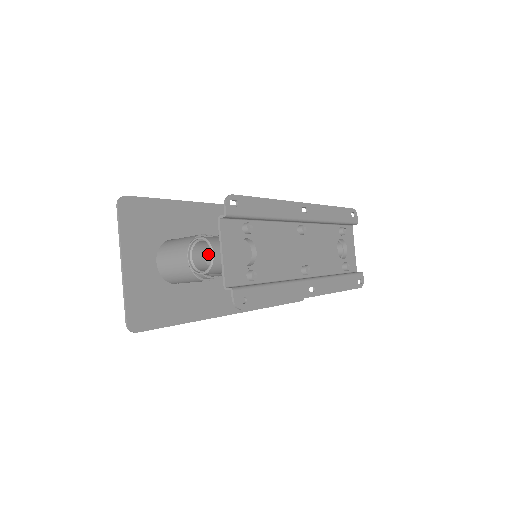
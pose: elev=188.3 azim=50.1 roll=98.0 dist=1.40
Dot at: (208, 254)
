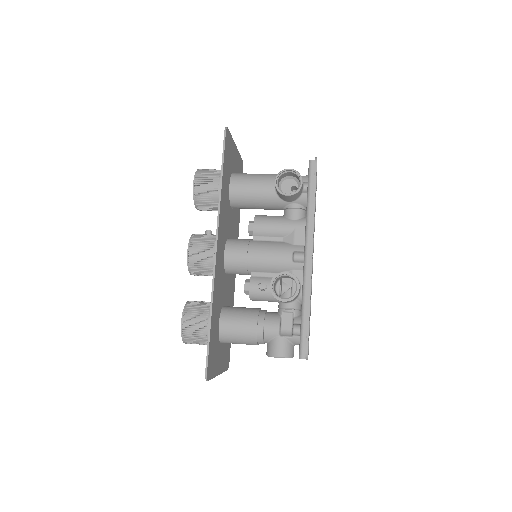
Dot at: occluded
